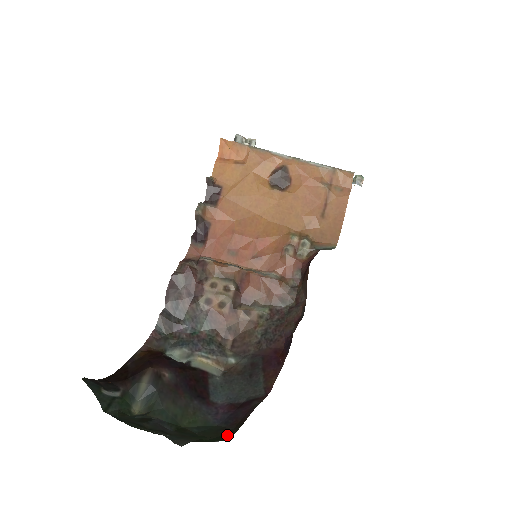
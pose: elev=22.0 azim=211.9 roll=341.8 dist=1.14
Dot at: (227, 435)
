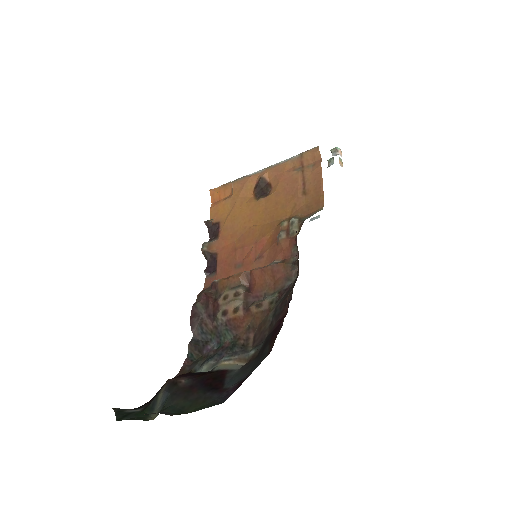
Dot at: occluded
